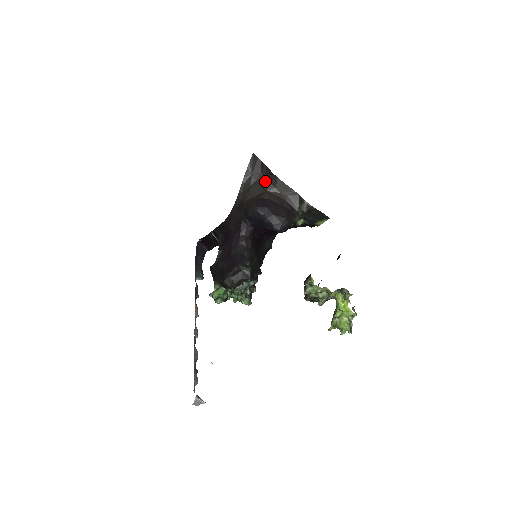
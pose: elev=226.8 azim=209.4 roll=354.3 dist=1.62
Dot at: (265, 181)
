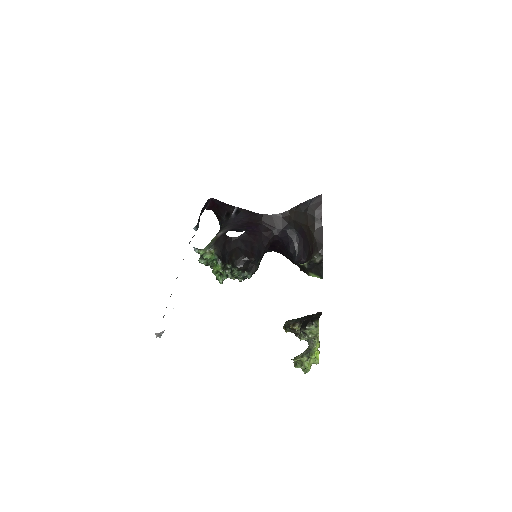
Dot at: (313, 219)
